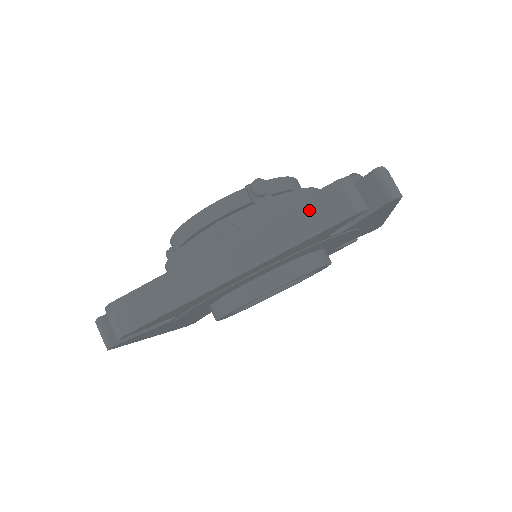
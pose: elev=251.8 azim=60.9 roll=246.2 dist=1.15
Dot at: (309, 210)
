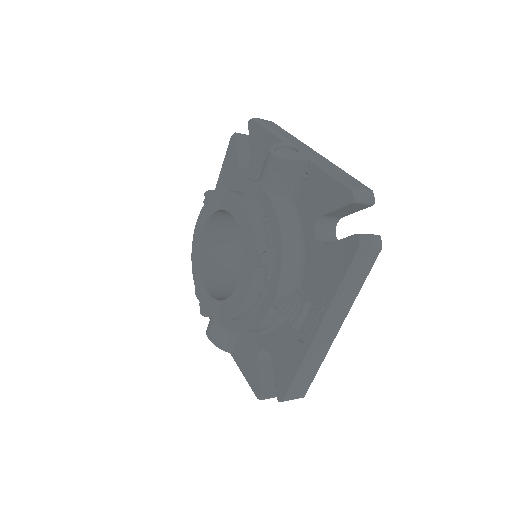
Dot at: (355, 274)
